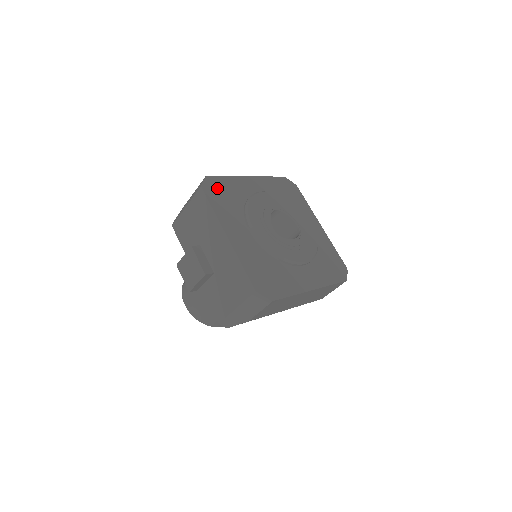
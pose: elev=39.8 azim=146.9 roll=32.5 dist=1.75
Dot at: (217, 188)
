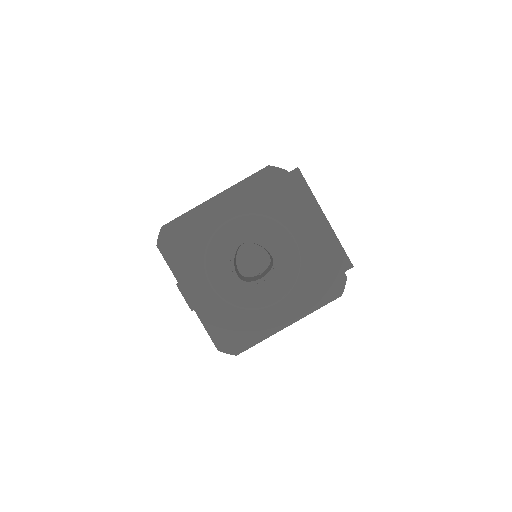
Dot at: (175, 238)
